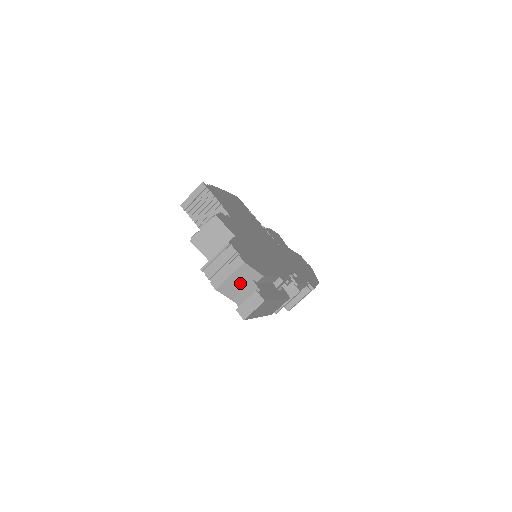
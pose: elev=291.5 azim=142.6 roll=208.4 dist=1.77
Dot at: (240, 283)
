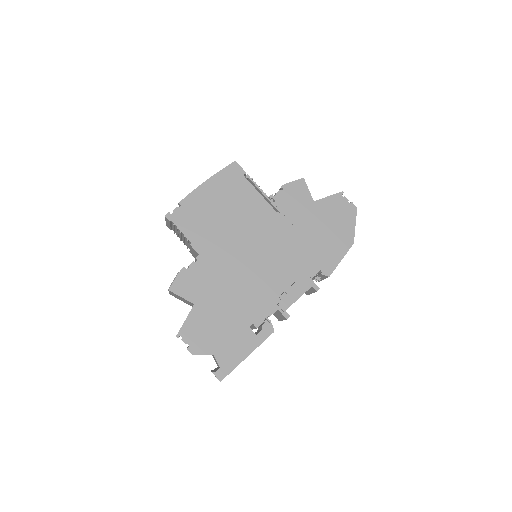
Dot at: occluded
